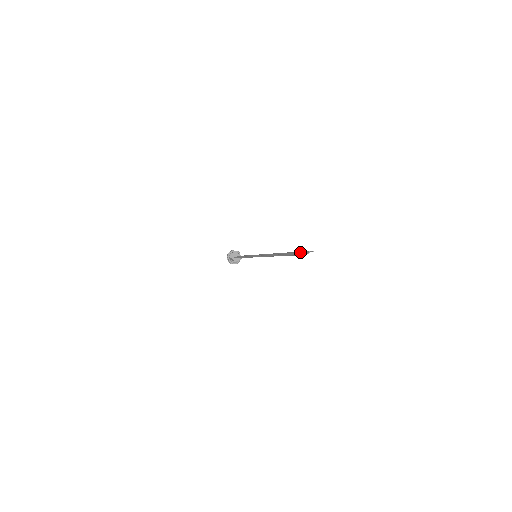
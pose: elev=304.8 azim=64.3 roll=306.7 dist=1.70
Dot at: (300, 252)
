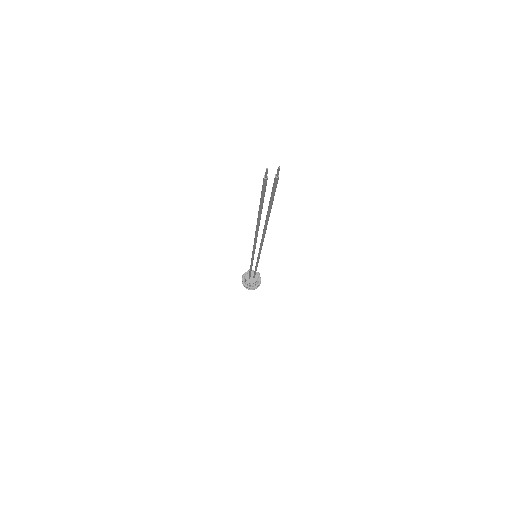
Dot at: occluded
